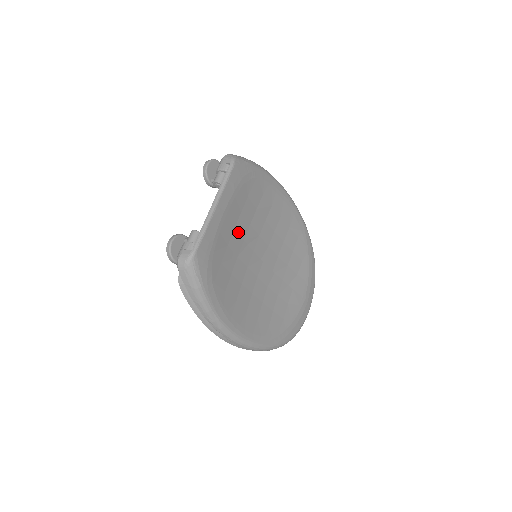
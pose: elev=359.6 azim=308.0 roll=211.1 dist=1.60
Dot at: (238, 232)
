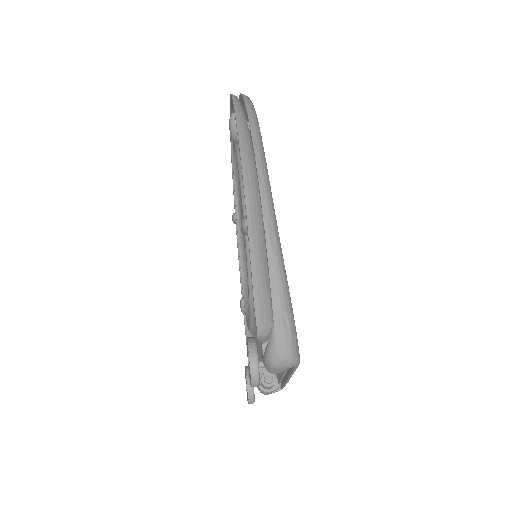
Dot at: occluded
